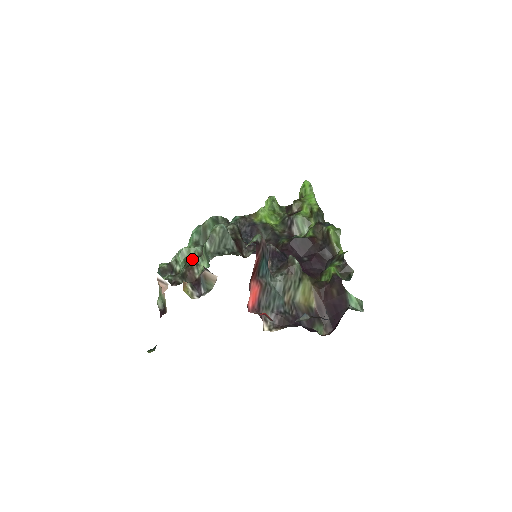
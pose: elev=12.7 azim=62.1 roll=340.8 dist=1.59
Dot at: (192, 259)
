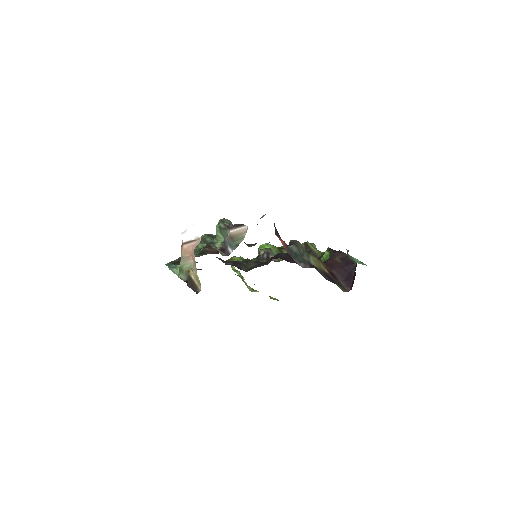
Dot at: occluded
